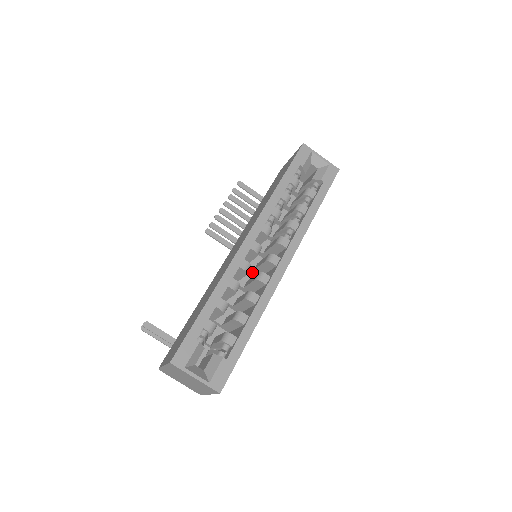
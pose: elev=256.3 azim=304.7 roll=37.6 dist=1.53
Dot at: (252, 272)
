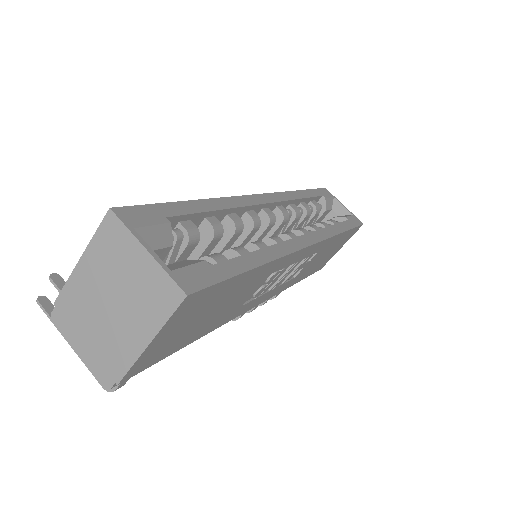
Dot at: occluded
